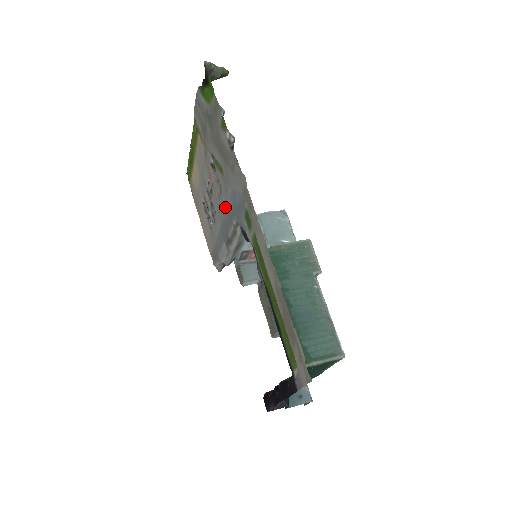
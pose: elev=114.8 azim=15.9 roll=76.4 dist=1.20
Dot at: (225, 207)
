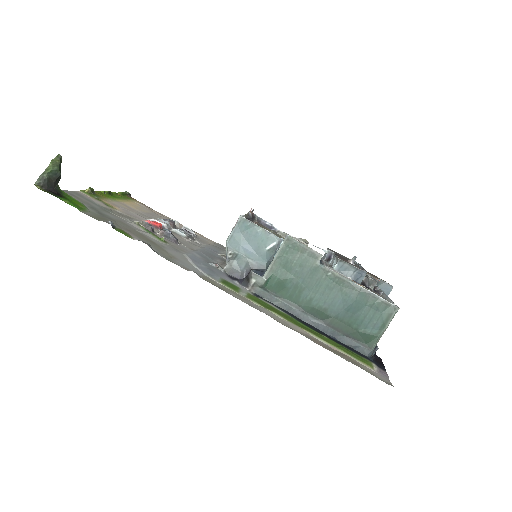
Dot at: (195, 251)
